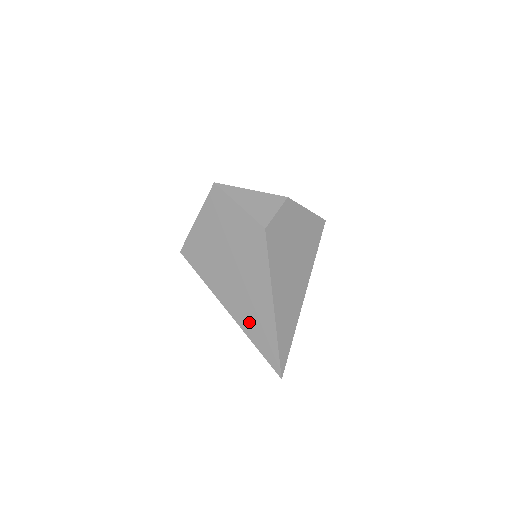
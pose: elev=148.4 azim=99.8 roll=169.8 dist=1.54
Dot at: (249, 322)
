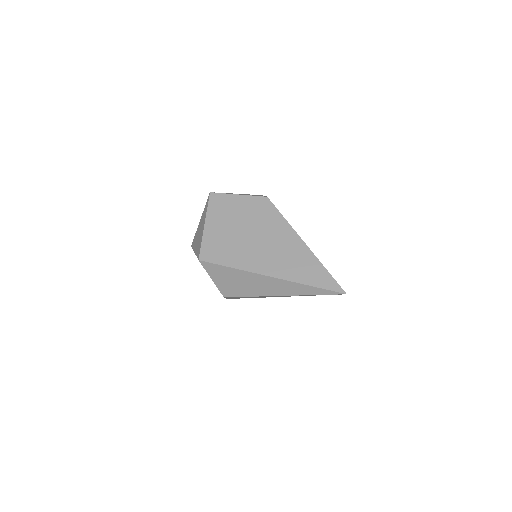
Dot at: (292, 270)
